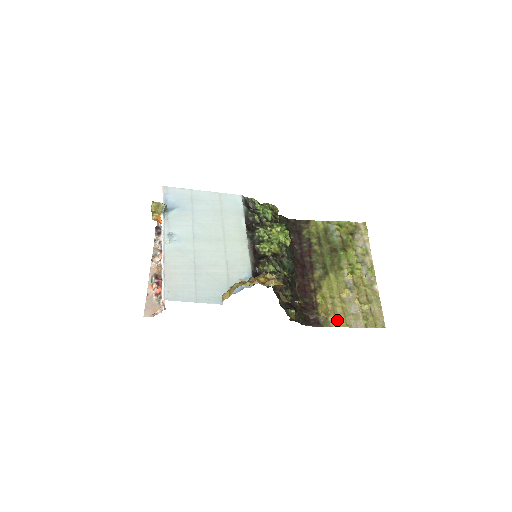
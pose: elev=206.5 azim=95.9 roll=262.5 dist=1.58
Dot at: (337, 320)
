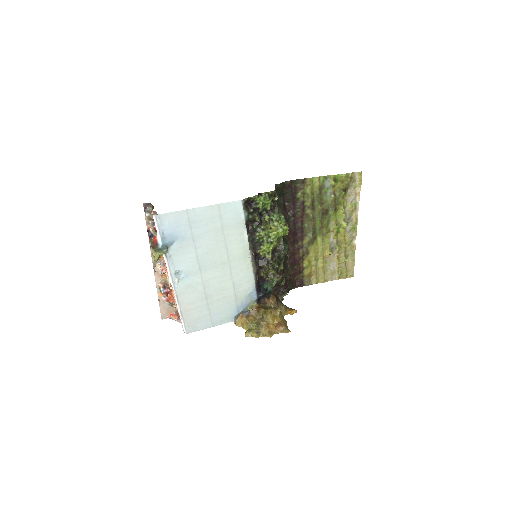
Dot at: (318, 279)
